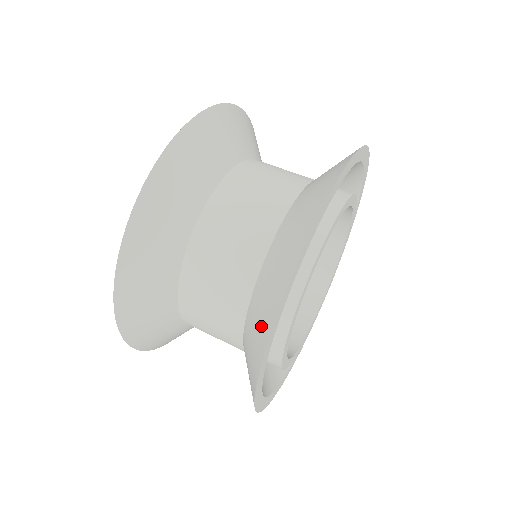
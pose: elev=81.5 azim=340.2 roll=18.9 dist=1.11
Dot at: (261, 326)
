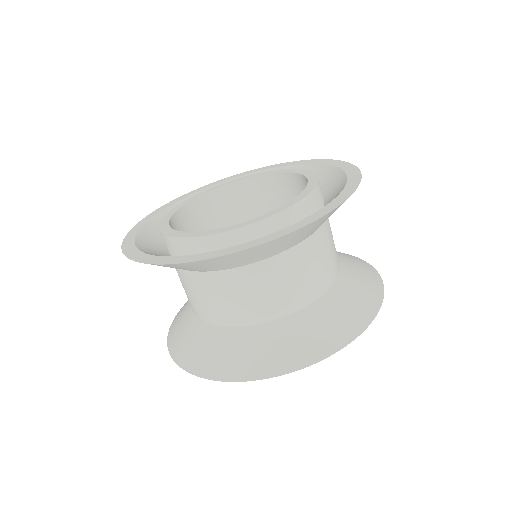
Dot at: (216, 361)
